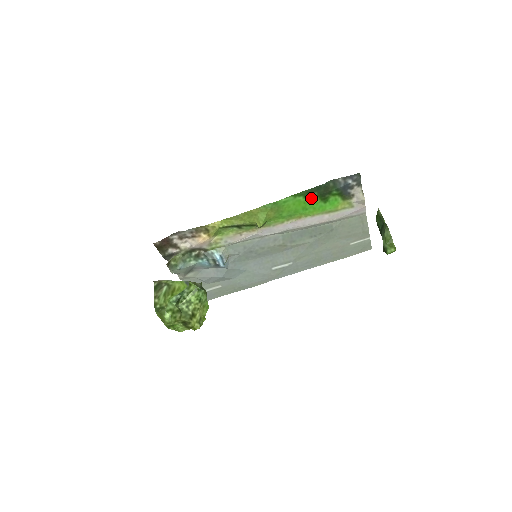
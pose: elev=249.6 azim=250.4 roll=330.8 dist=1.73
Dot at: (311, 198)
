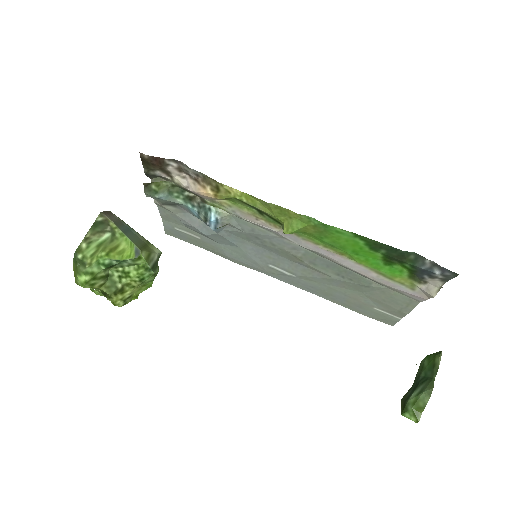
Dot at: (373, 250)
